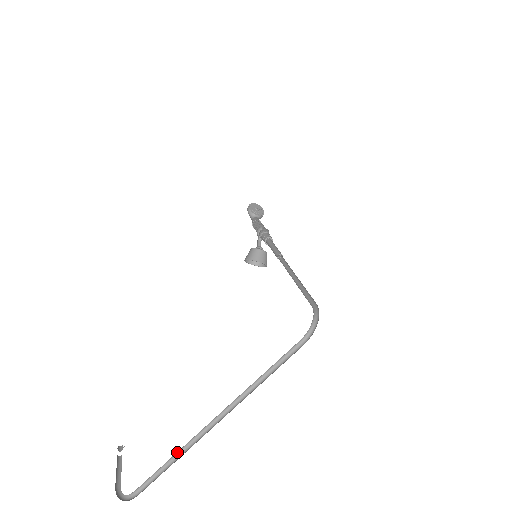
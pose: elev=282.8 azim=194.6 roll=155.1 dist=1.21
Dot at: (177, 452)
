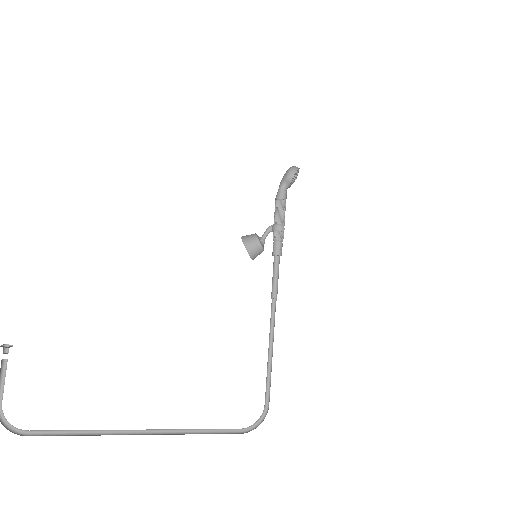
Dot at: (89, 430)
